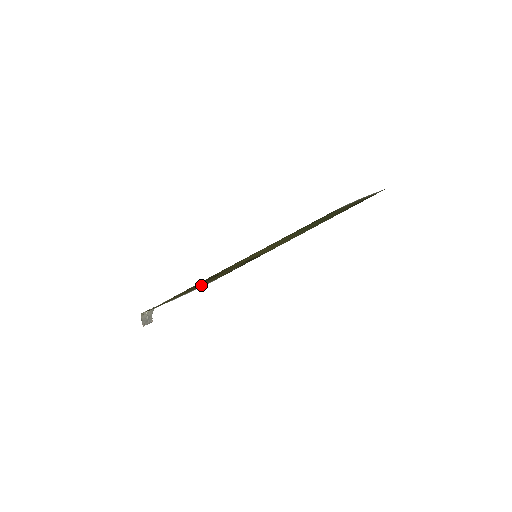
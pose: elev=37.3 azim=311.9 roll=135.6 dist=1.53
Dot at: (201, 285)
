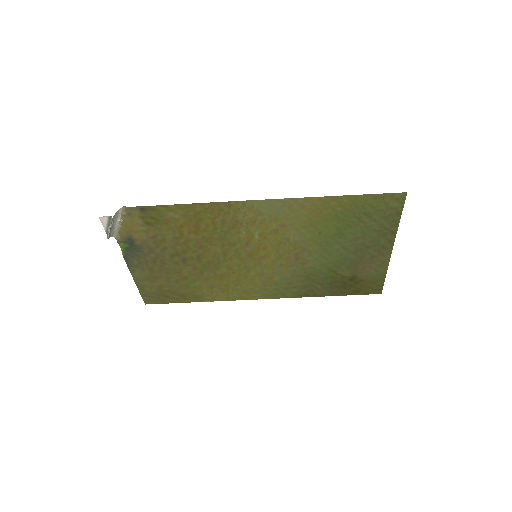
Dot at: (167, 265)
